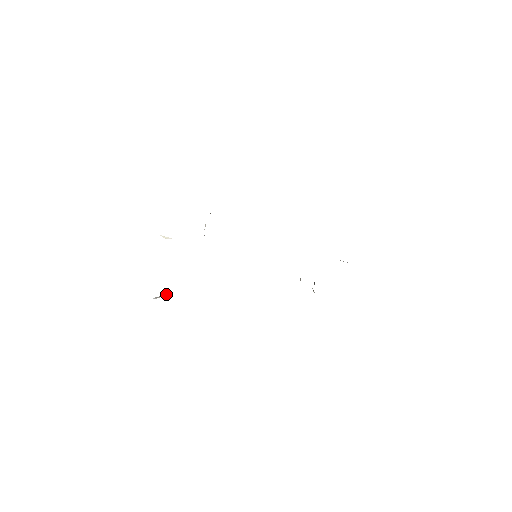
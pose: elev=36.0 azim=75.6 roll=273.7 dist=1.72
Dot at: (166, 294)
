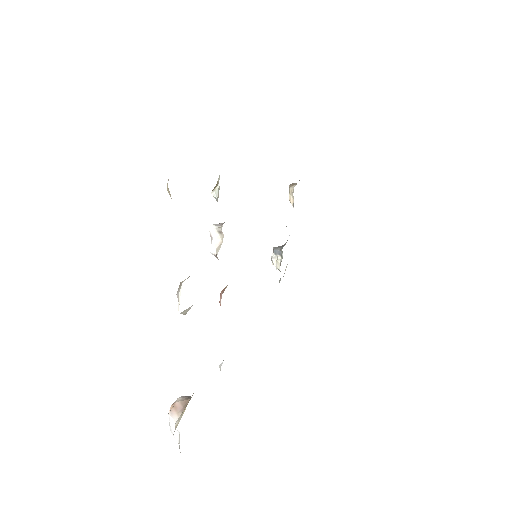
Dot at: occluded
